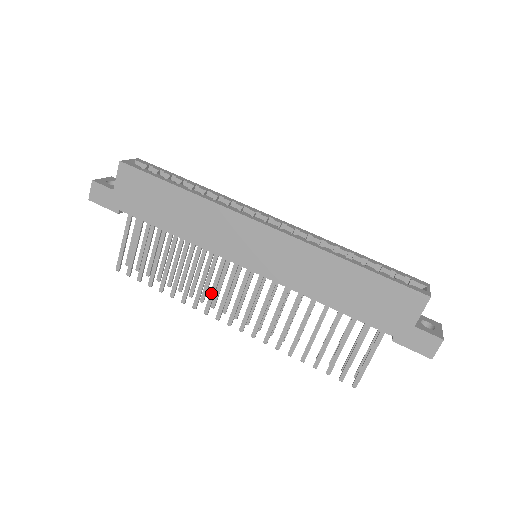
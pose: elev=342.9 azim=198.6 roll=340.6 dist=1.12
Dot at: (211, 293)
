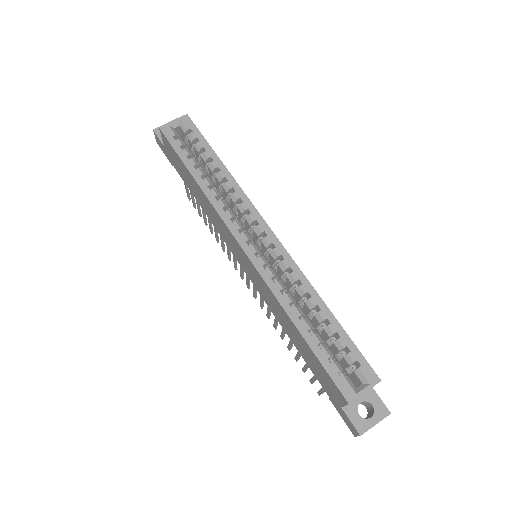
Dot at: (234, 260)
